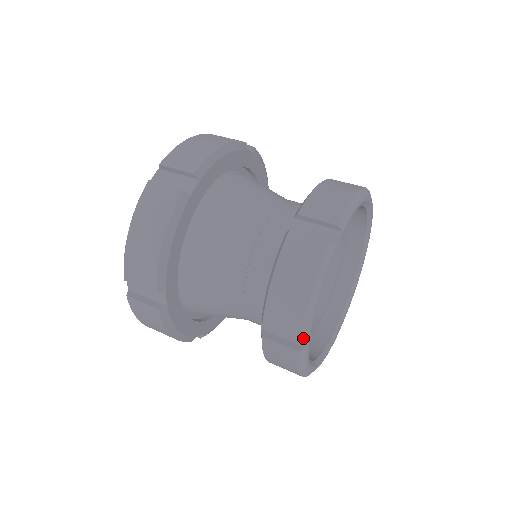
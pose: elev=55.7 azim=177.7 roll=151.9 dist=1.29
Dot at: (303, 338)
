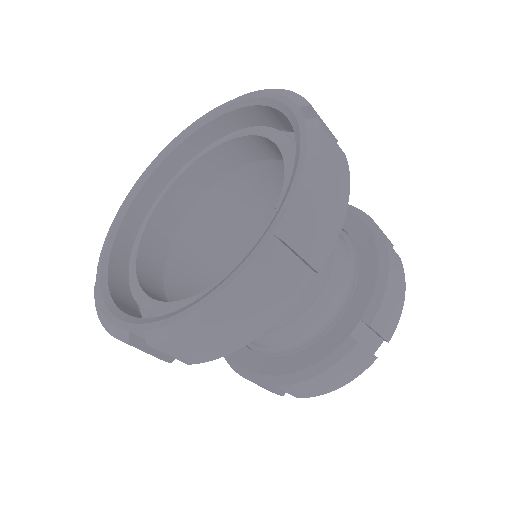
Dot at: occluded
